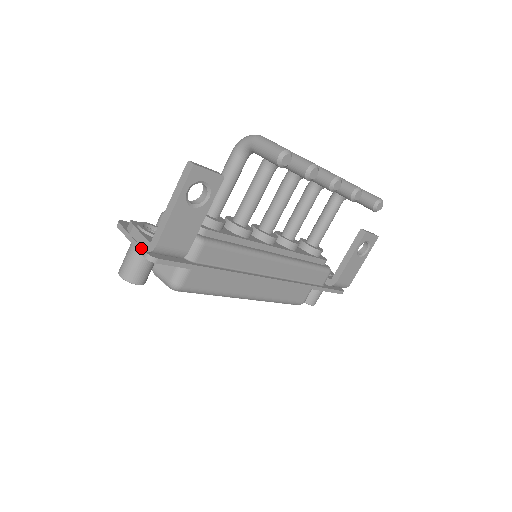
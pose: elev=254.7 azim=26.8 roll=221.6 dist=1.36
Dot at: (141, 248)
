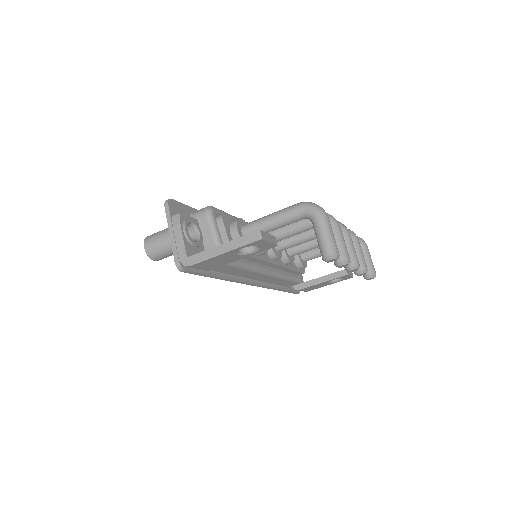
Dot at: (177, 252)
